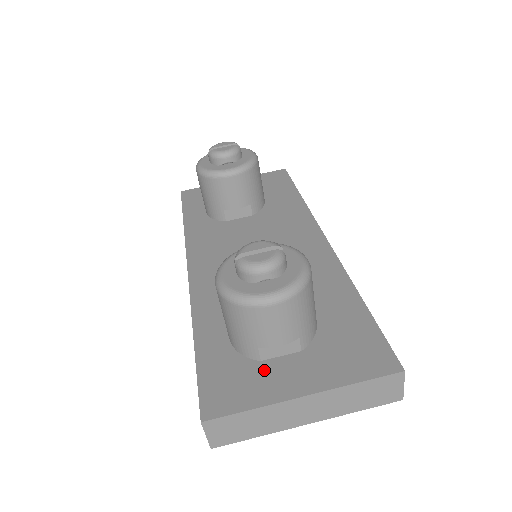
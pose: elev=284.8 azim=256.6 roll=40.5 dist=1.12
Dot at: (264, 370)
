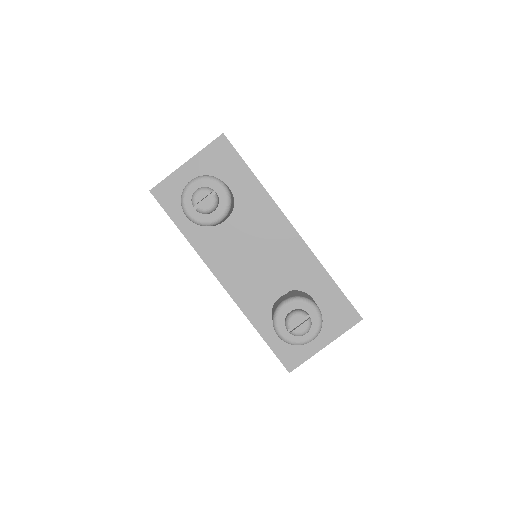
Dot at: occluded
